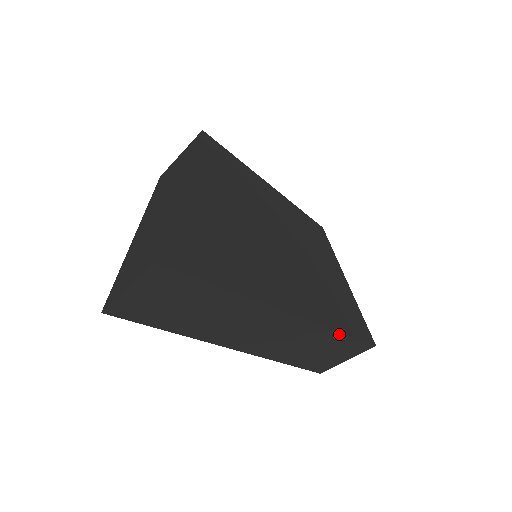
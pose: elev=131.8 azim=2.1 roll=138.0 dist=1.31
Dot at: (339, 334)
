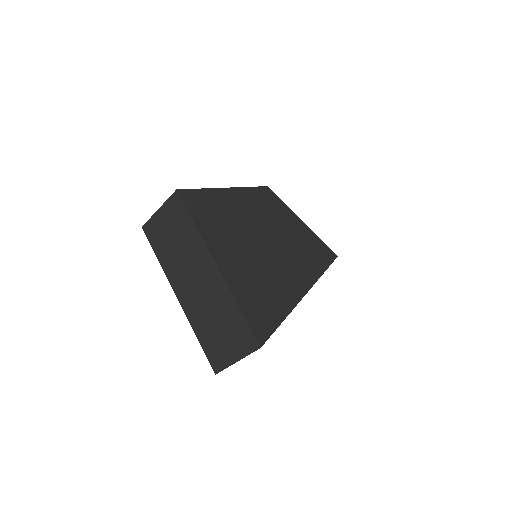
Dot at: occluded
